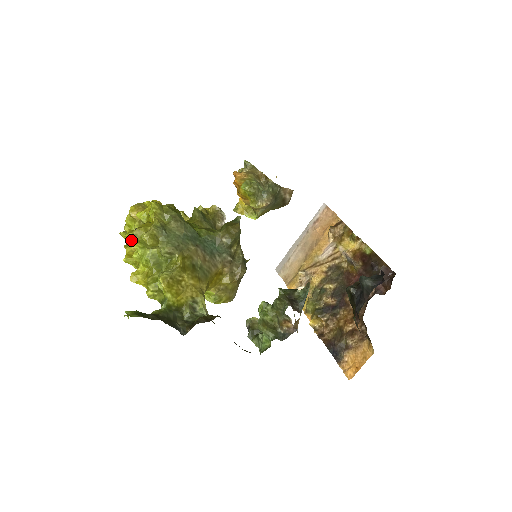
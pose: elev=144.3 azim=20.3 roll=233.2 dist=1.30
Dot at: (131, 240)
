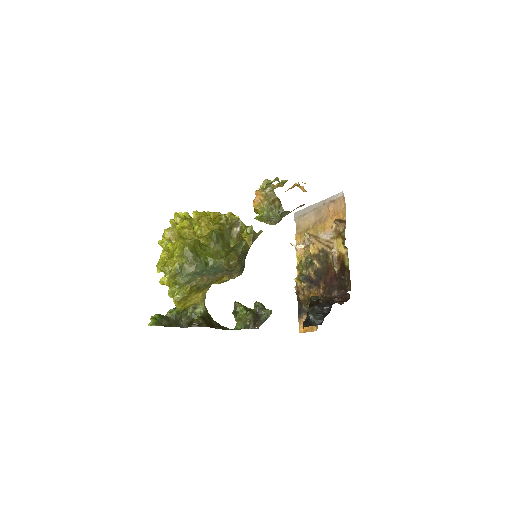
Dot at: (160, 271)
